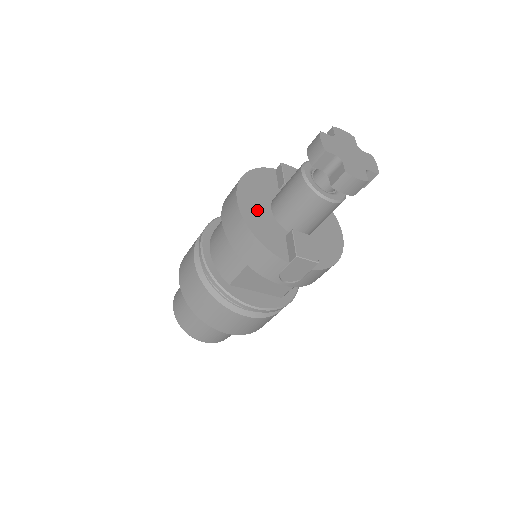
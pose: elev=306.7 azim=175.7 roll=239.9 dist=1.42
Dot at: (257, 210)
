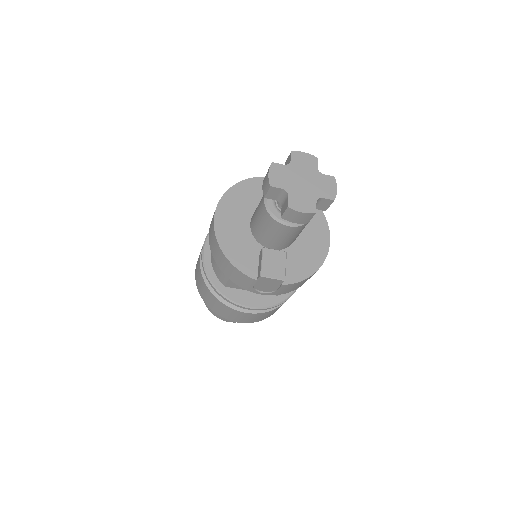
Dot at: (234, 227)
